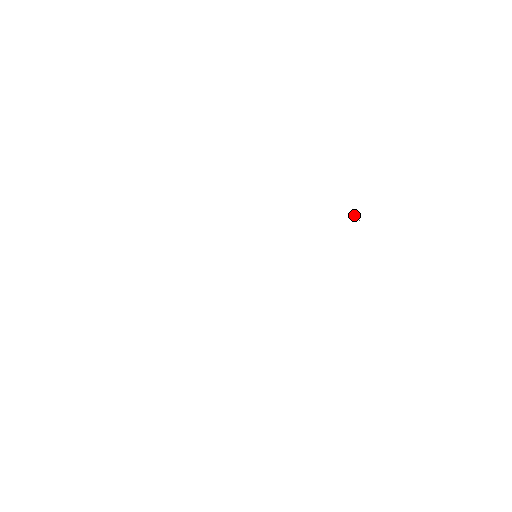
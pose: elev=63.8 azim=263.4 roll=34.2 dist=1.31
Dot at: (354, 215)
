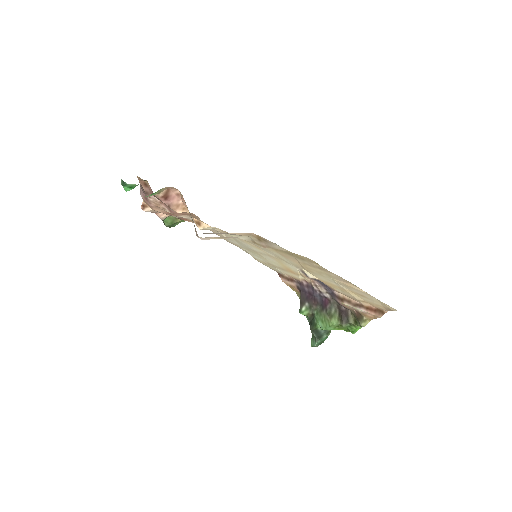
Dot at: (313, 324)
